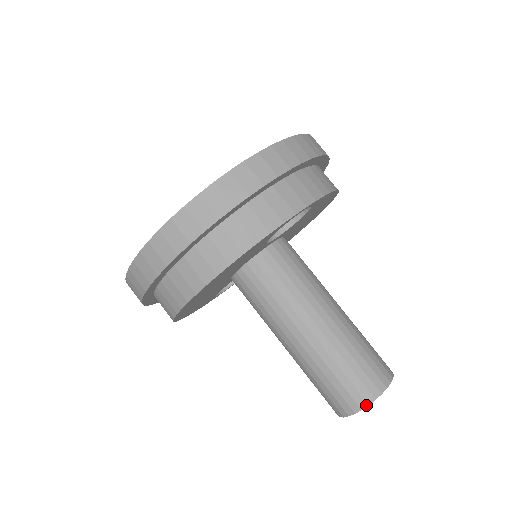
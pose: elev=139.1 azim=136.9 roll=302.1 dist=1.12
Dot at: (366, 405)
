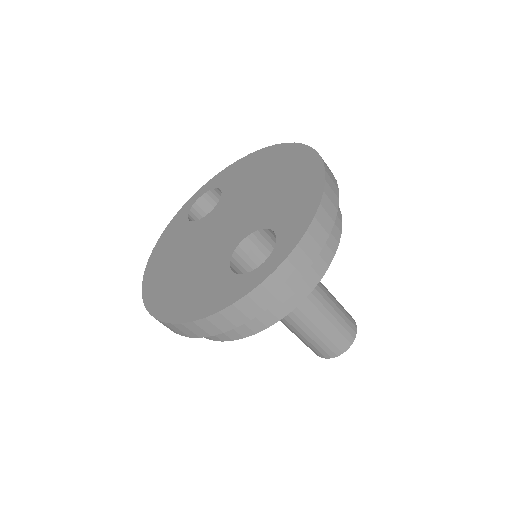
Dot at: occluded
